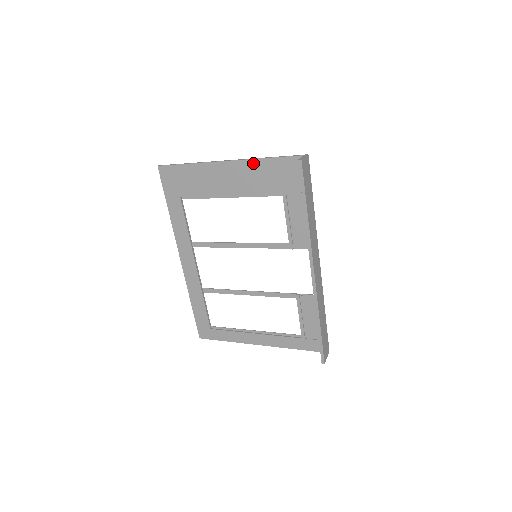
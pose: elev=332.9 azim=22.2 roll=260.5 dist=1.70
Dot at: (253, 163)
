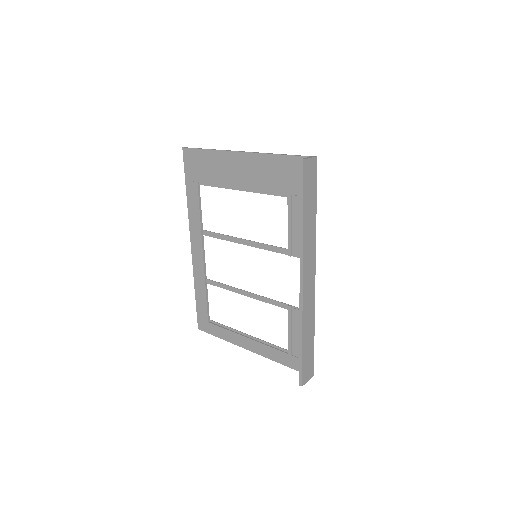
Dot at: (264, 158)
